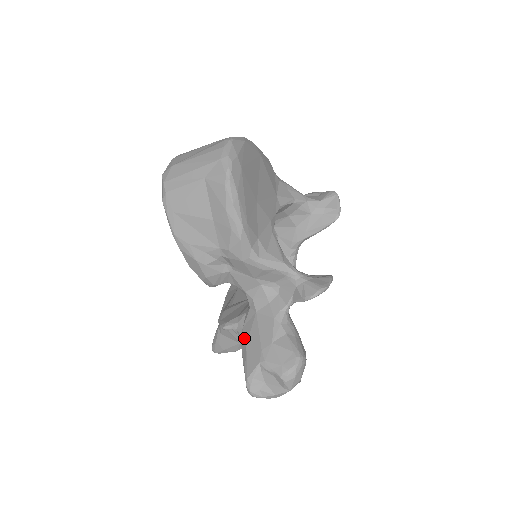
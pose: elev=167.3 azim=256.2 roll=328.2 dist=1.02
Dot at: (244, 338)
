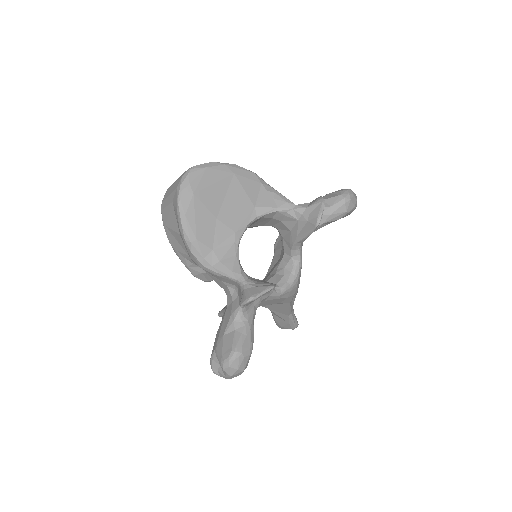
Dot at: occluded
